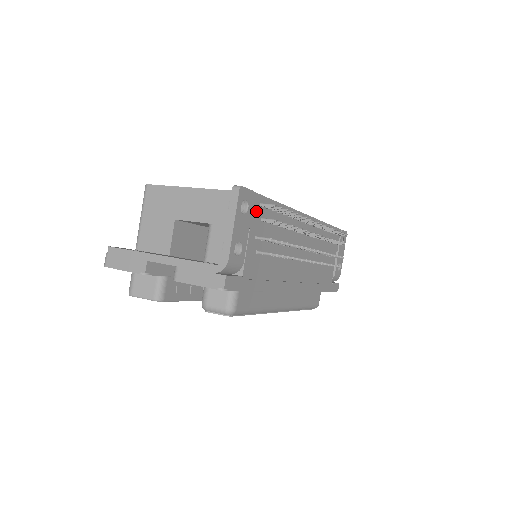
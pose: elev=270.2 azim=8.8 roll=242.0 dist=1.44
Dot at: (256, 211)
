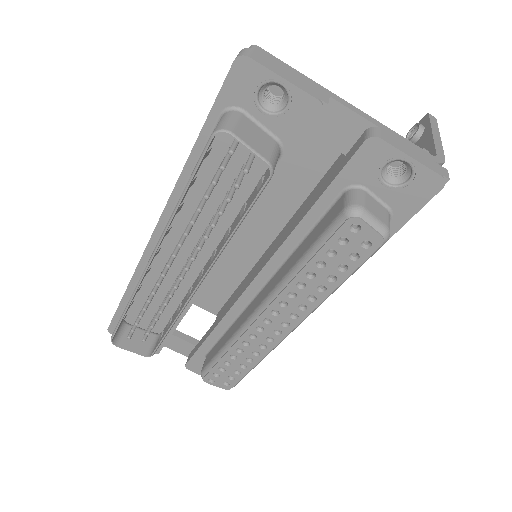
Dot at: occluded
